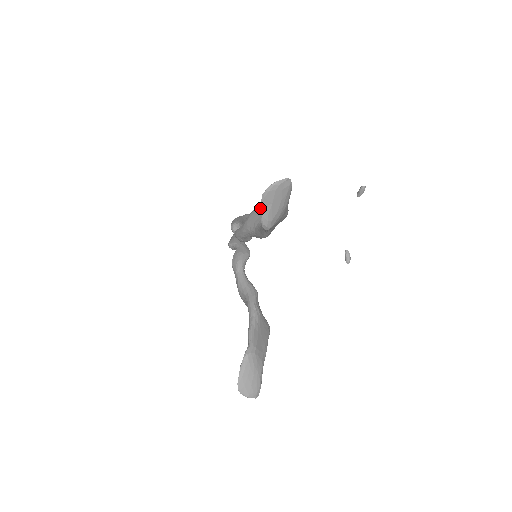
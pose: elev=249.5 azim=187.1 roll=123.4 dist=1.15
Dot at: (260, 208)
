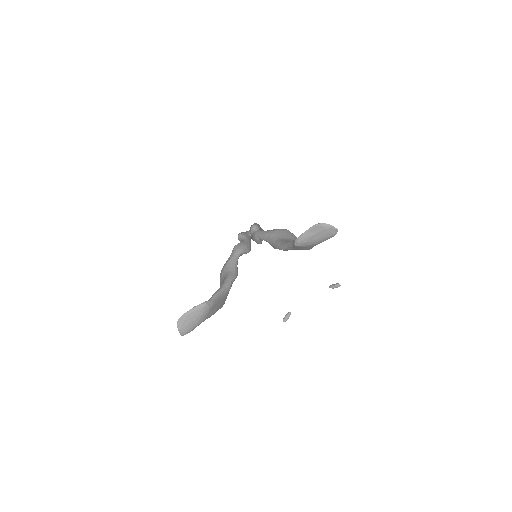
Dot at: occluded
